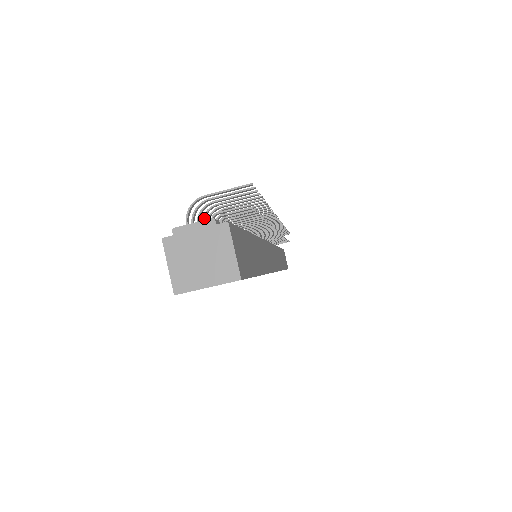
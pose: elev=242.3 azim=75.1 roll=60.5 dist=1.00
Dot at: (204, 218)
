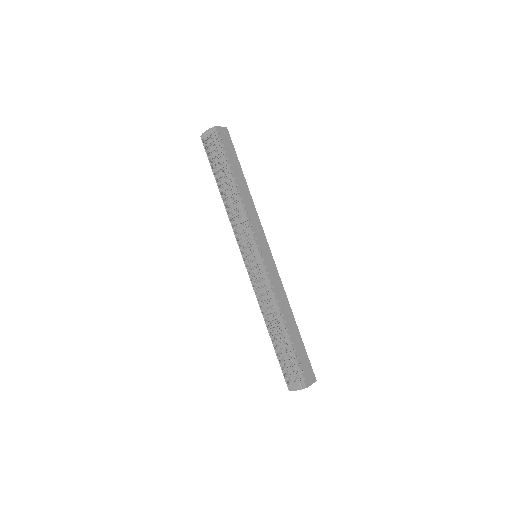
Dot at: (280, 362)
